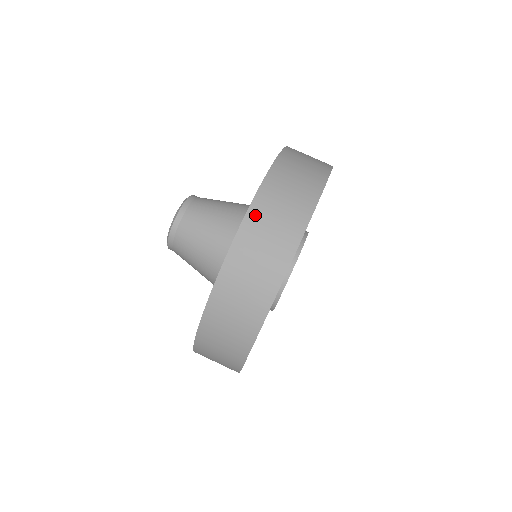
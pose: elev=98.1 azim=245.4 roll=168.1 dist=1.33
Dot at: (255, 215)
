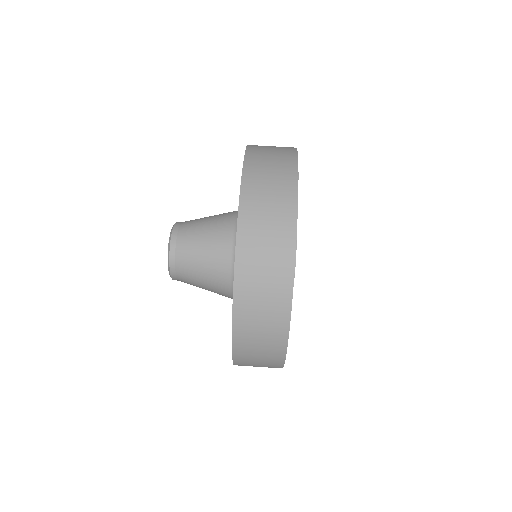
Dot at: (242, 294)
